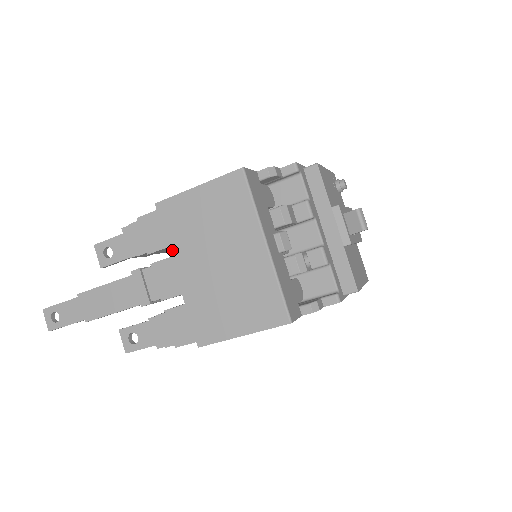
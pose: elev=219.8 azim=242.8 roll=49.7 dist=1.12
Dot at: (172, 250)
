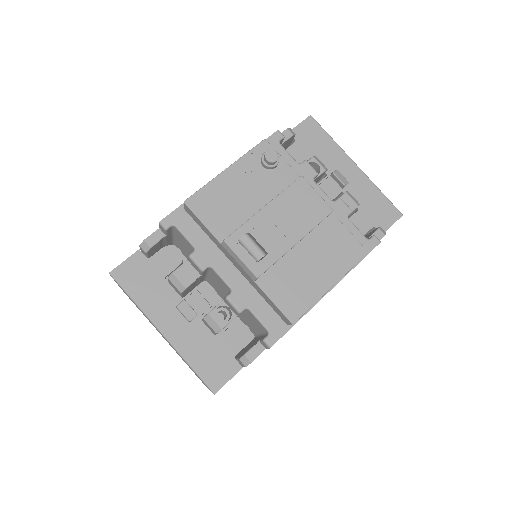
Dot at: occluded
